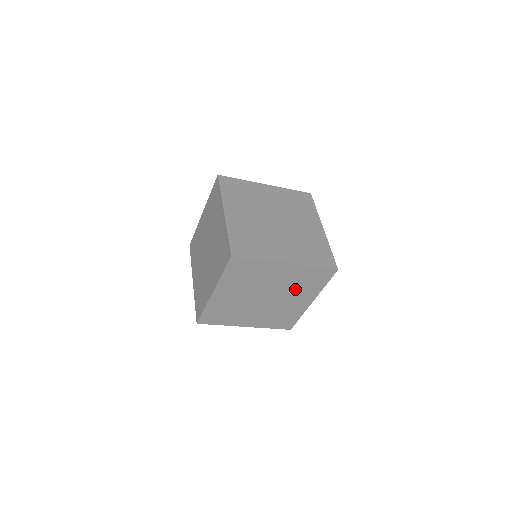
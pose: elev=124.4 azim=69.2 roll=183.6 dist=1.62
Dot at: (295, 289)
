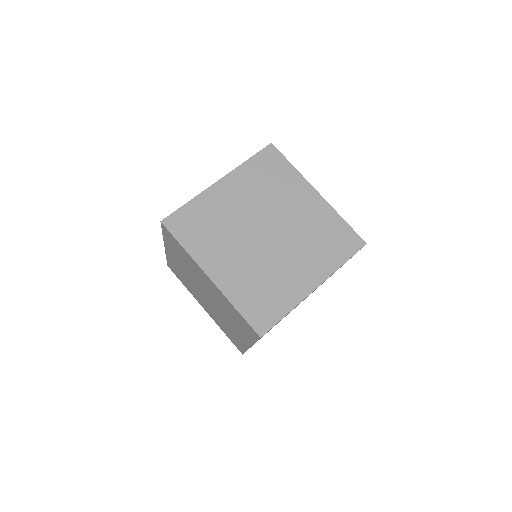
Dot at: (307, 244)
